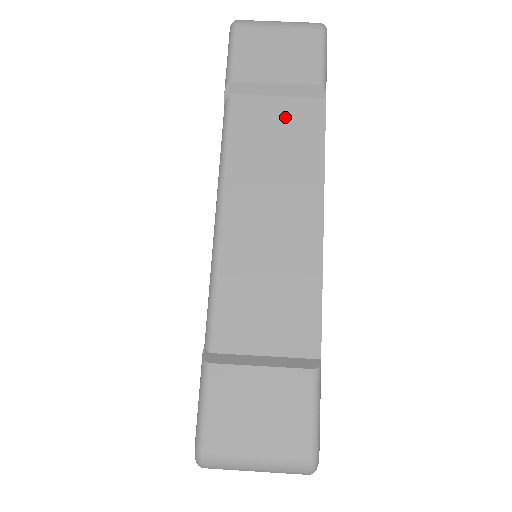
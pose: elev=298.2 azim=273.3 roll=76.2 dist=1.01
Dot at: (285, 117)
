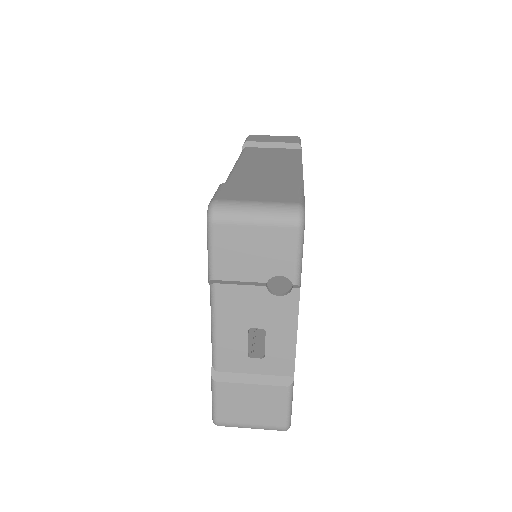
Dot at: (278, 151)
